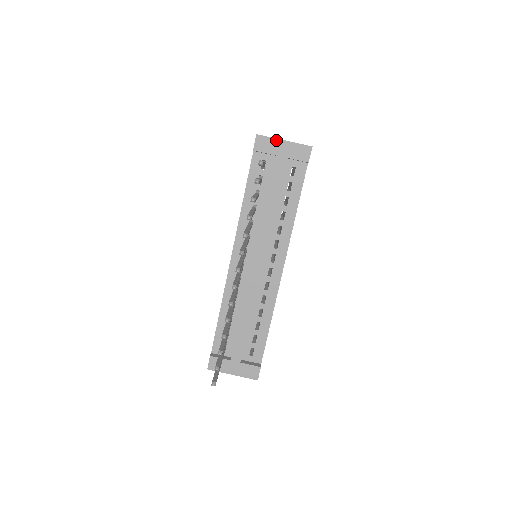
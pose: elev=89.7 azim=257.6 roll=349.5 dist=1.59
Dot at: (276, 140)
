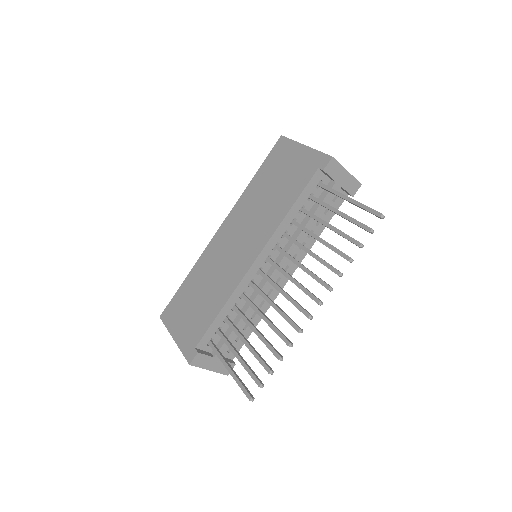
Dot at: (343, 168)
